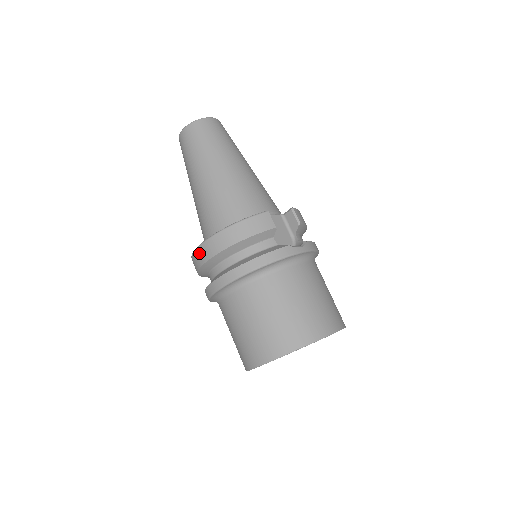
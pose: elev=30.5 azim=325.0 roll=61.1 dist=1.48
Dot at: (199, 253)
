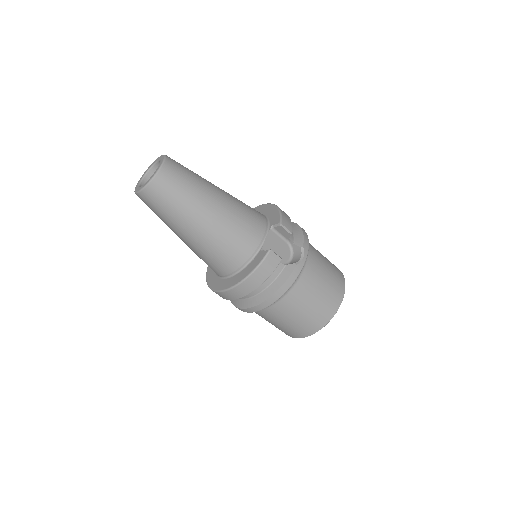
Dot at: (223, 295)
